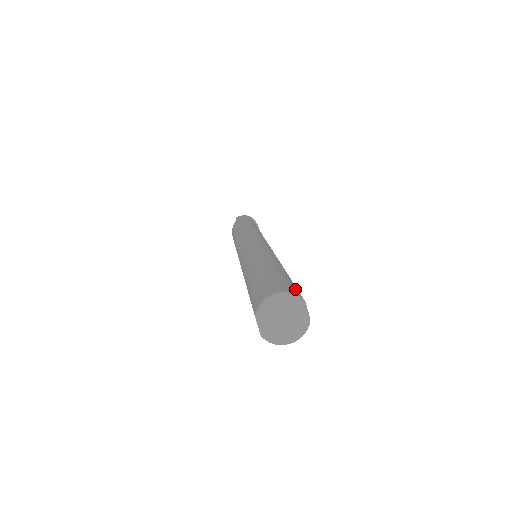
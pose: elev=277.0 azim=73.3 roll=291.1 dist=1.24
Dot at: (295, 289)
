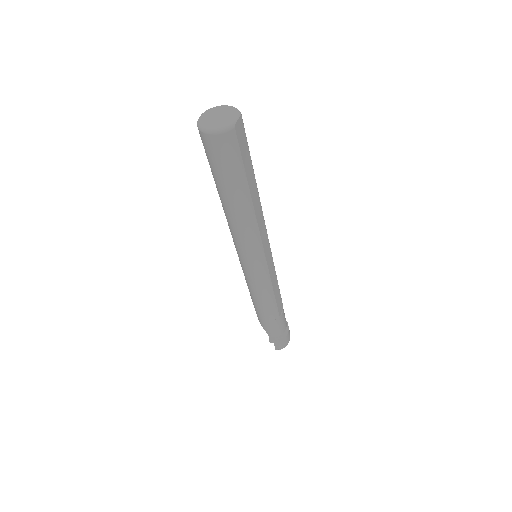
Dot at: (244, 128)
